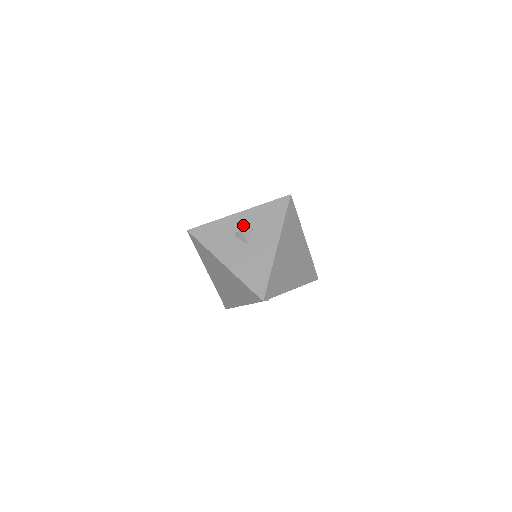
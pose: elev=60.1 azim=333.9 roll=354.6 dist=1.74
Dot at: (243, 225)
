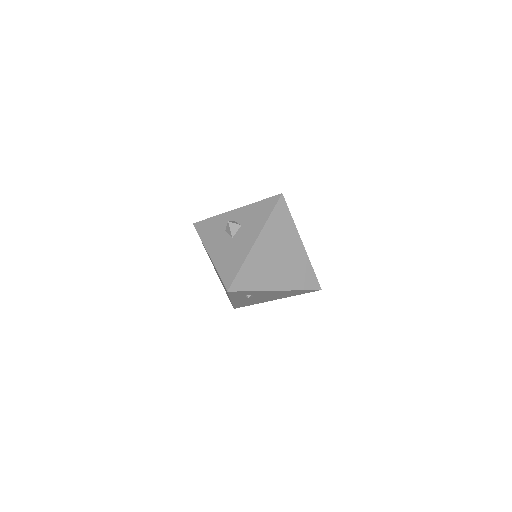
Dot at: (235, 220)
